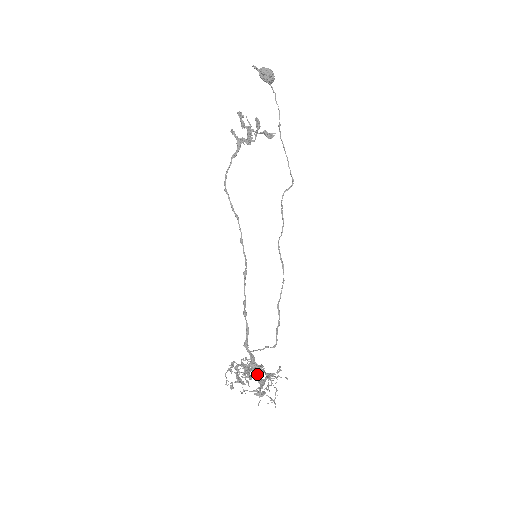
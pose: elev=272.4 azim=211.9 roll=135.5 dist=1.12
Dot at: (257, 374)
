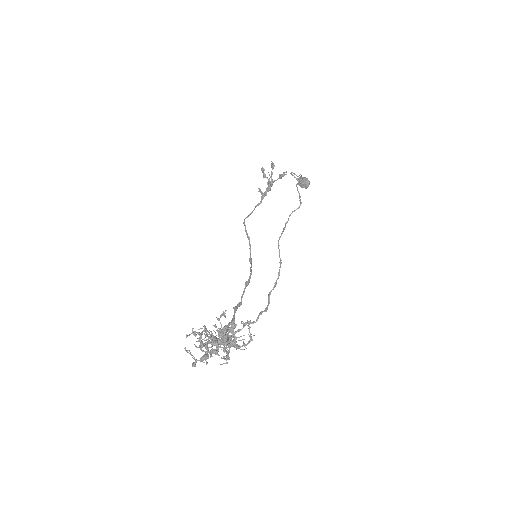
Dot at: (227, 352)
